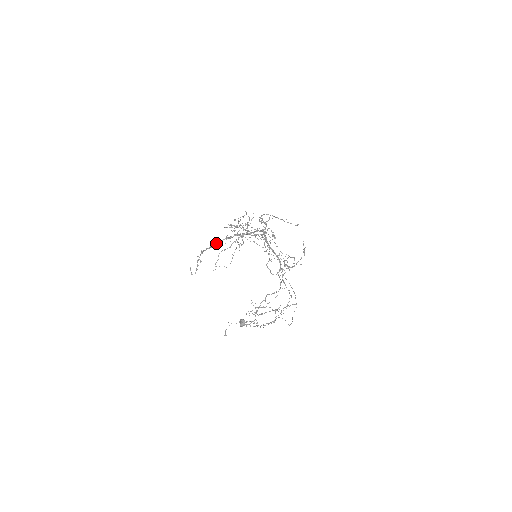
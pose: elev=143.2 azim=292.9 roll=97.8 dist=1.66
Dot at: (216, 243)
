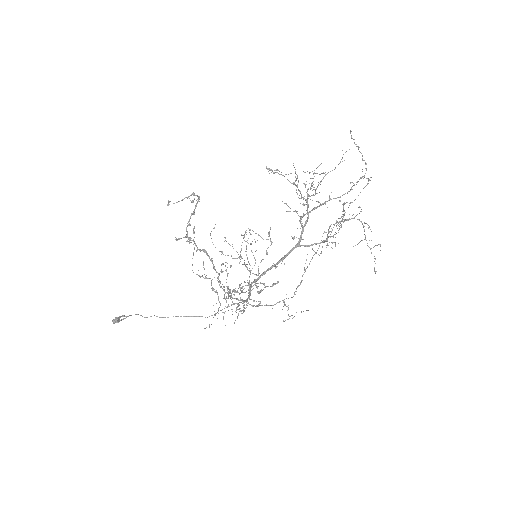
Dot at: (186, 237)
